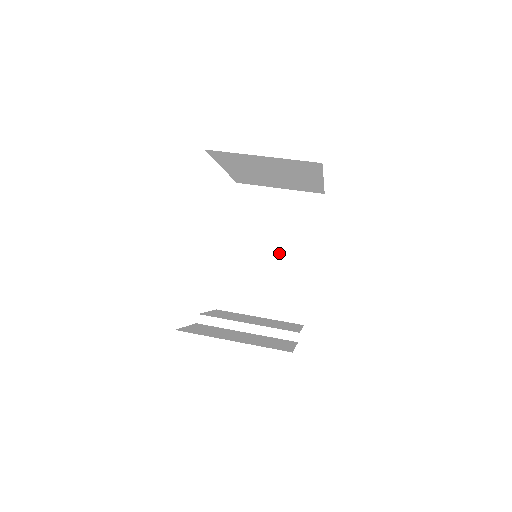
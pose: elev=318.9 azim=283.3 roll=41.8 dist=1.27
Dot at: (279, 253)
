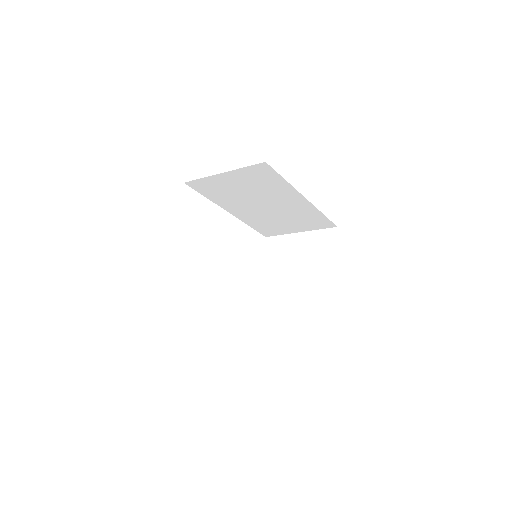
Dot at: occluded
